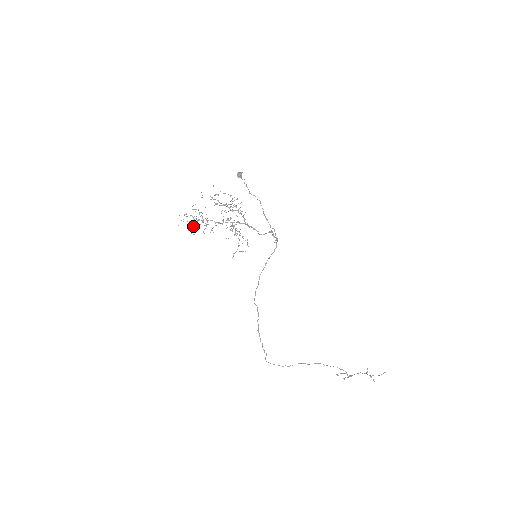
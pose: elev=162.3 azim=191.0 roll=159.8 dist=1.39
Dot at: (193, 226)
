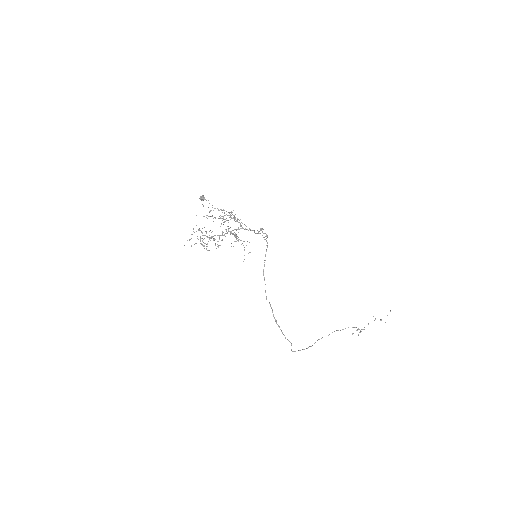
Dot at: occluded
